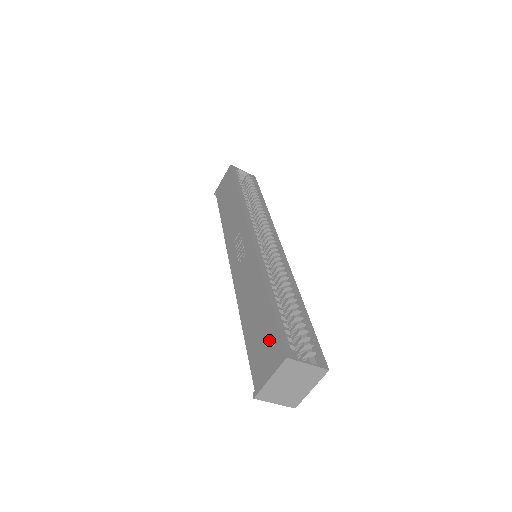
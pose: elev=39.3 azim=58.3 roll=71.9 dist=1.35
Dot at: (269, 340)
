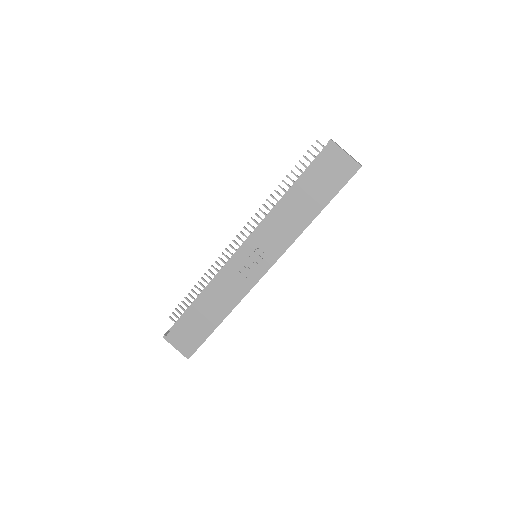
Dot at: (193, 340)
